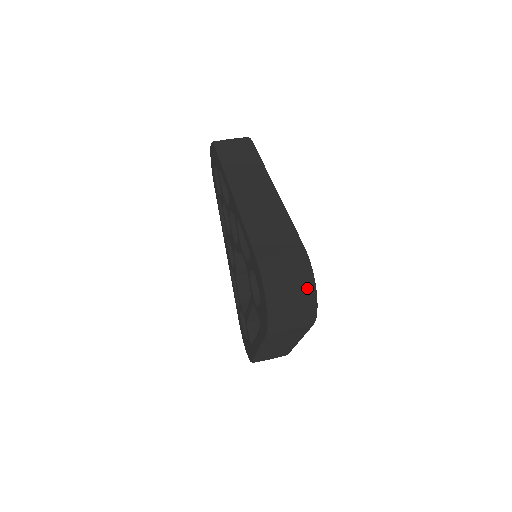
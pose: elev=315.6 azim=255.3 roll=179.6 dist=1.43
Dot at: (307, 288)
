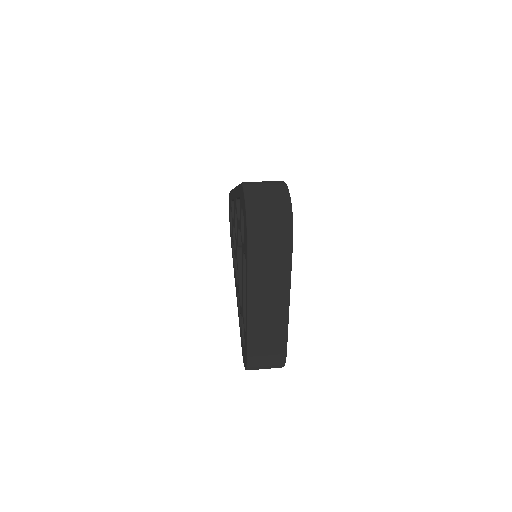
Dot at: (282, 196)
